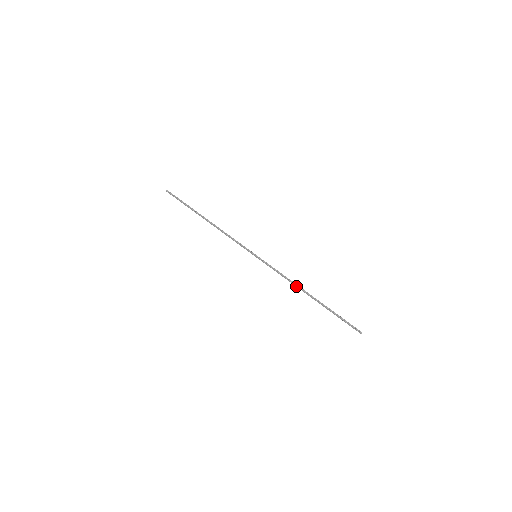
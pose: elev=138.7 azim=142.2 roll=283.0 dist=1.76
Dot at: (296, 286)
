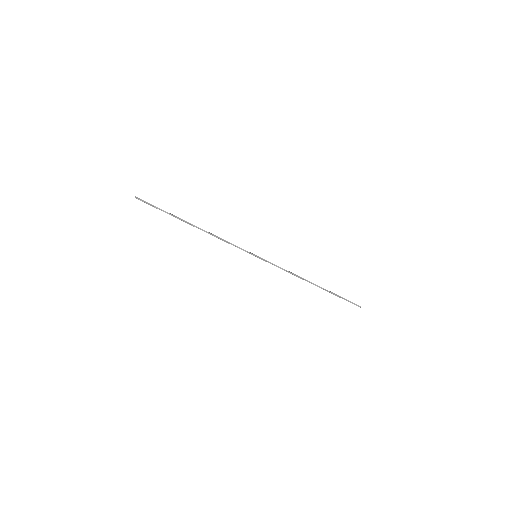
Dot at: (300, 278)
